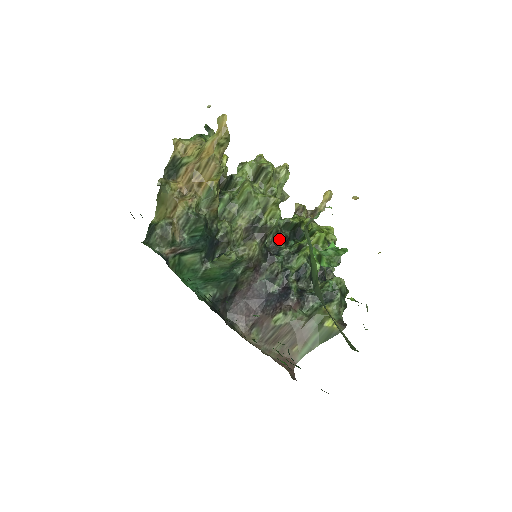
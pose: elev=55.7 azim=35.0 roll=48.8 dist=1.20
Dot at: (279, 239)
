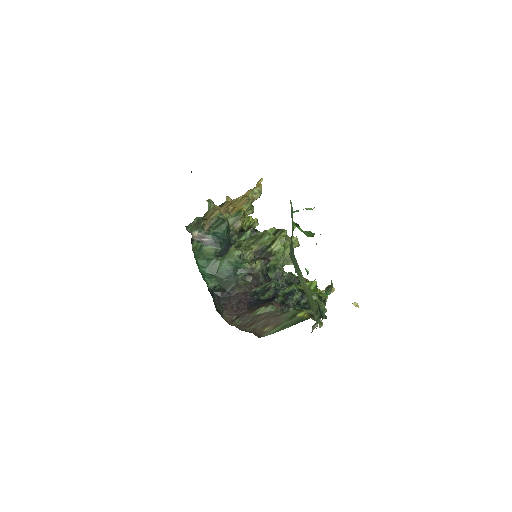
Dot at: occluded
